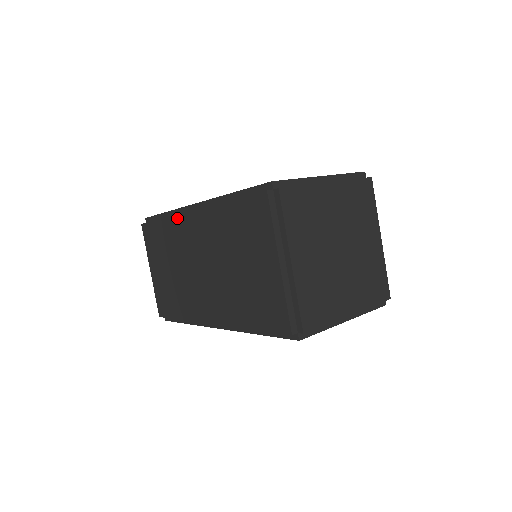
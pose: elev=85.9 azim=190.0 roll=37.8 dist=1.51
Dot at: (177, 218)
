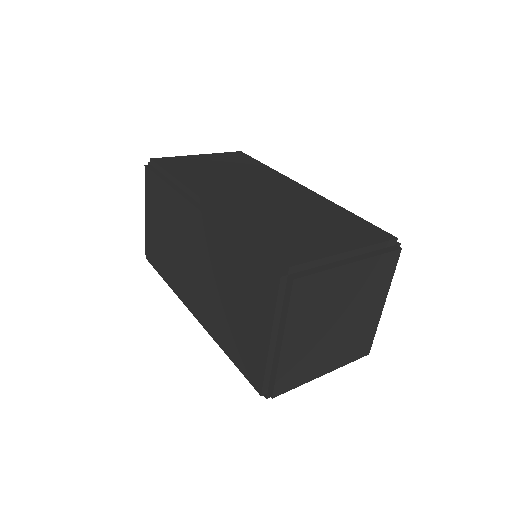
Dot at: (183, 200)
